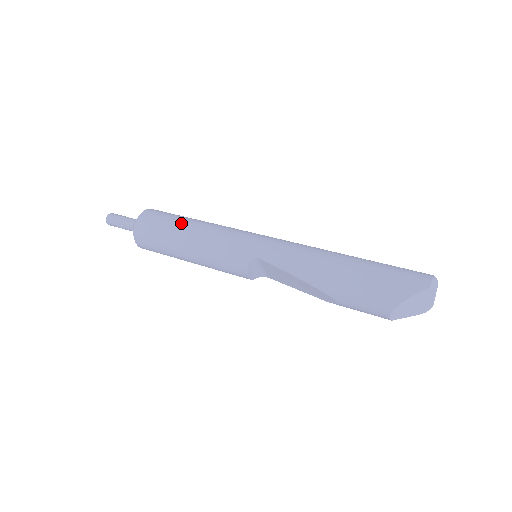
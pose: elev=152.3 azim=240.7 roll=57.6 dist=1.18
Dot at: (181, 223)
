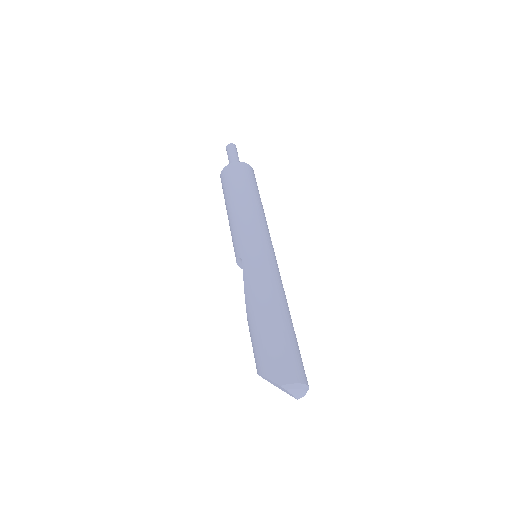
Dot at: (240, 192)
